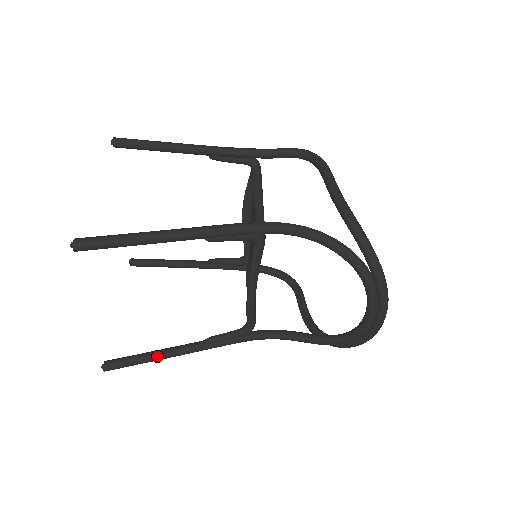
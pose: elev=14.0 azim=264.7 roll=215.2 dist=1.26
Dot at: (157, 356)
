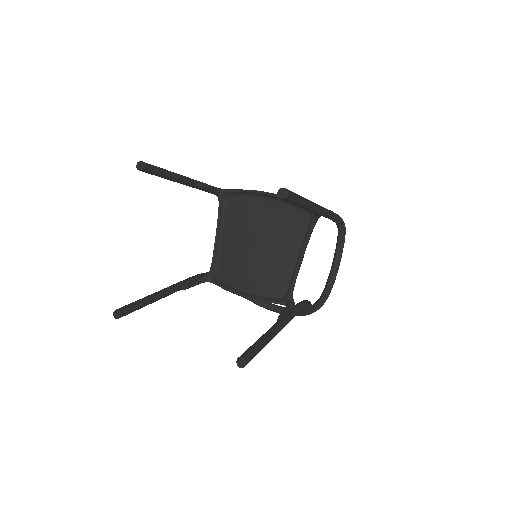
Dot at: occluded
